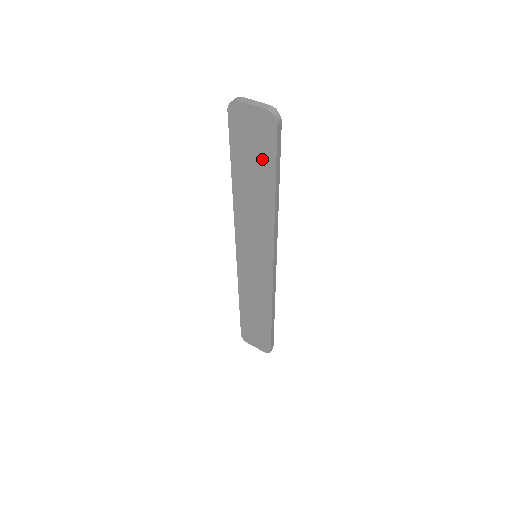
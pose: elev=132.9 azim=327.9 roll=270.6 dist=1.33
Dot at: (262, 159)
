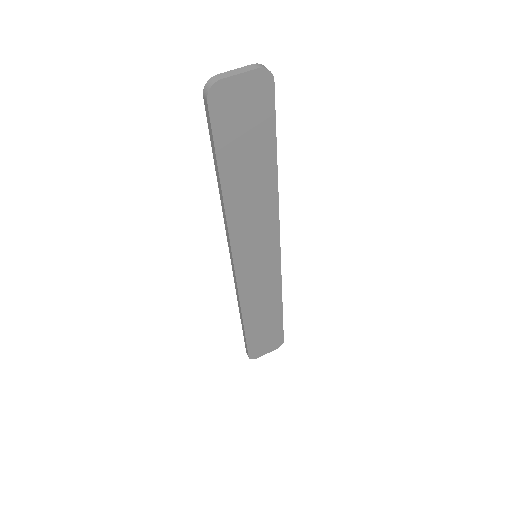
Dot at: (258, 134)
